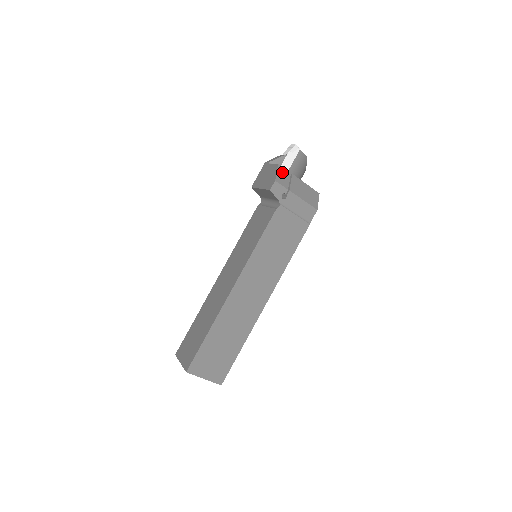
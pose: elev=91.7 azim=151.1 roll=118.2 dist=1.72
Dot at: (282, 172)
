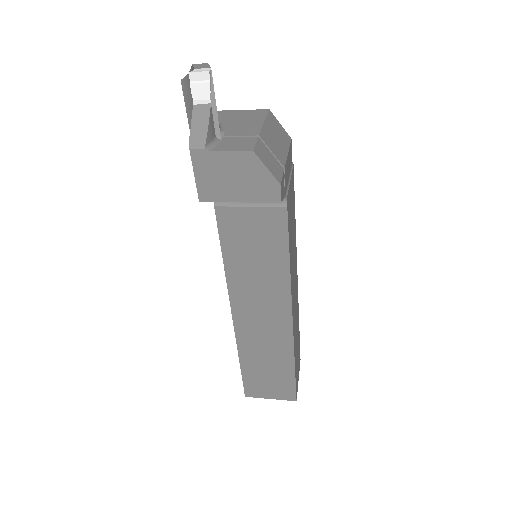
Dot at: (263, 155)
